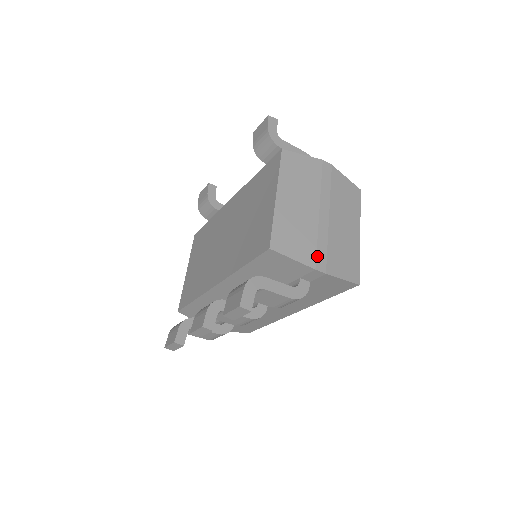
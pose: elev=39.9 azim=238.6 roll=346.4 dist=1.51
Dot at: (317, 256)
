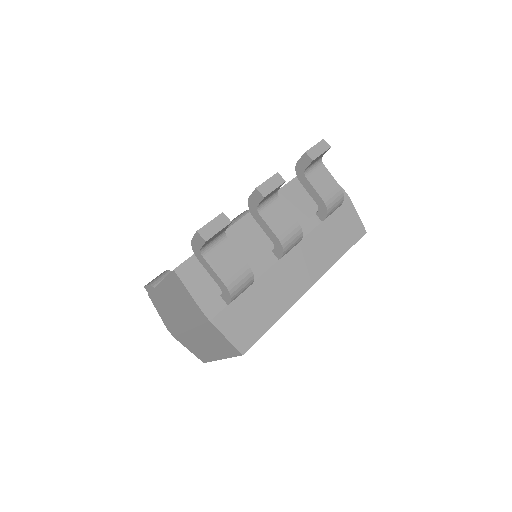
Dot at: occluded
